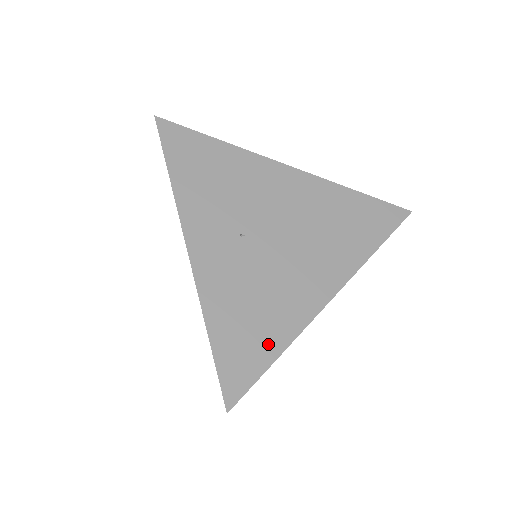
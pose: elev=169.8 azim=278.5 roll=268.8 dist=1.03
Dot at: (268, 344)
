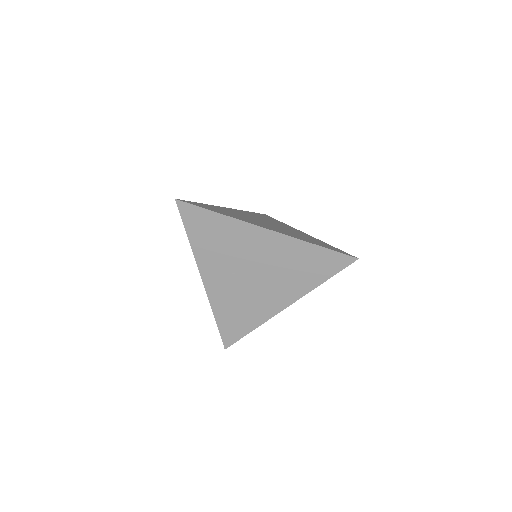
Dot at: (246, 326)
